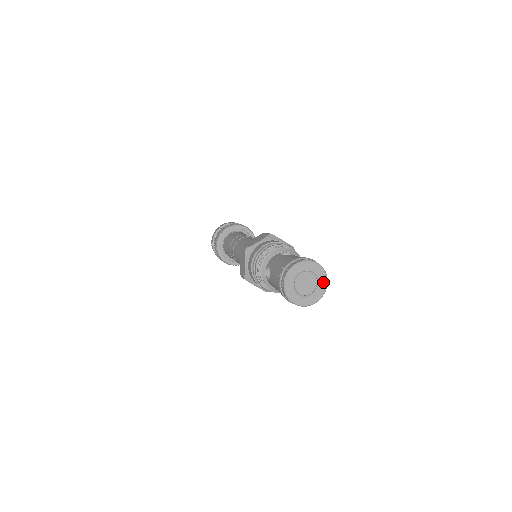
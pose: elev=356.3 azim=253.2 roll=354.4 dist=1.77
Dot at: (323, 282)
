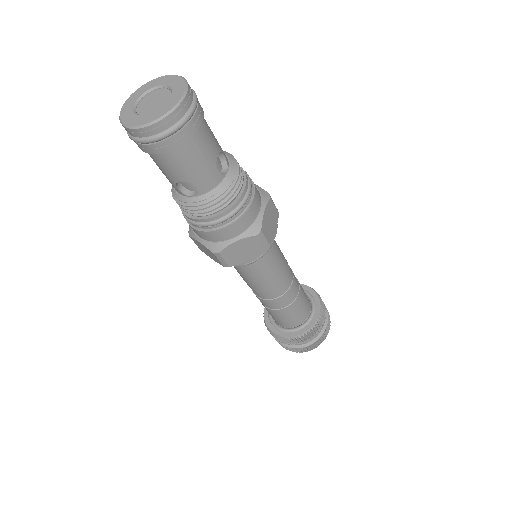
Dot at: (178, 94)
